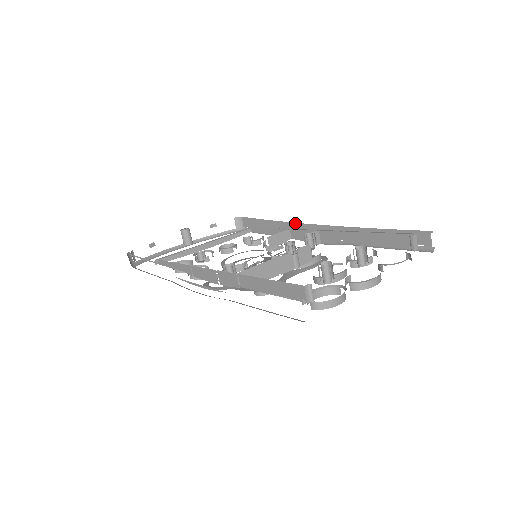
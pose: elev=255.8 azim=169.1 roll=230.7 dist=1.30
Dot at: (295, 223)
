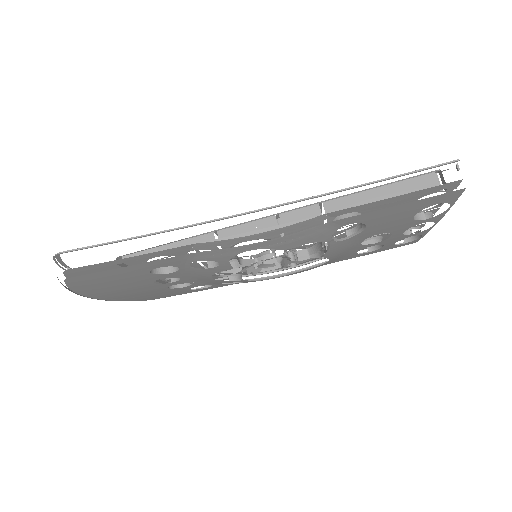
Dot at: occluded
